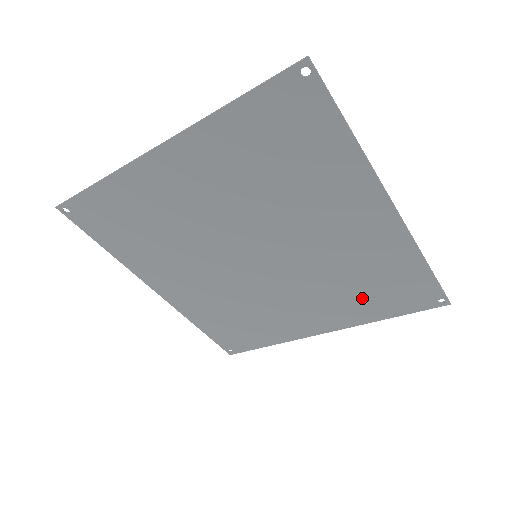
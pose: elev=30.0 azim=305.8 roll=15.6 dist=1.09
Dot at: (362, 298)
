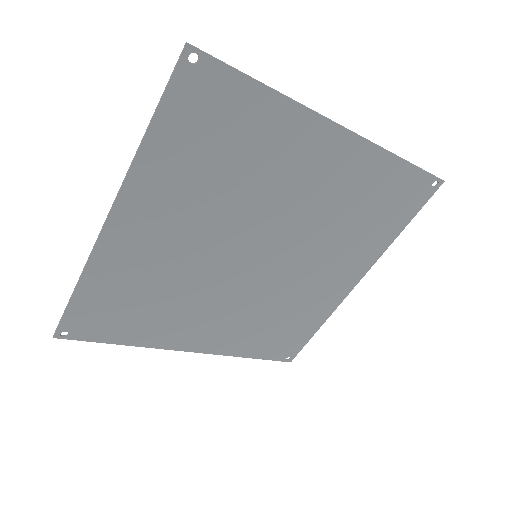
Dot at: (369, 229)
